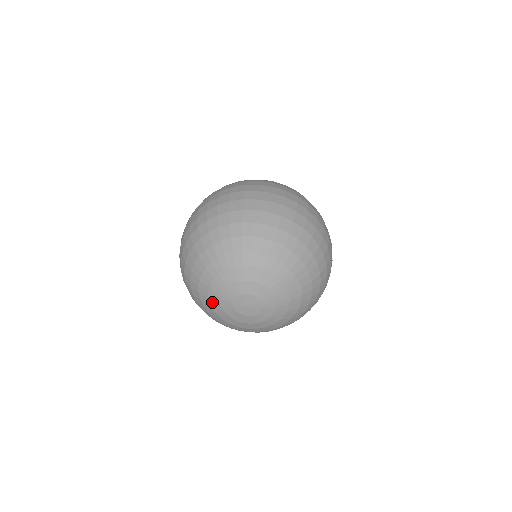
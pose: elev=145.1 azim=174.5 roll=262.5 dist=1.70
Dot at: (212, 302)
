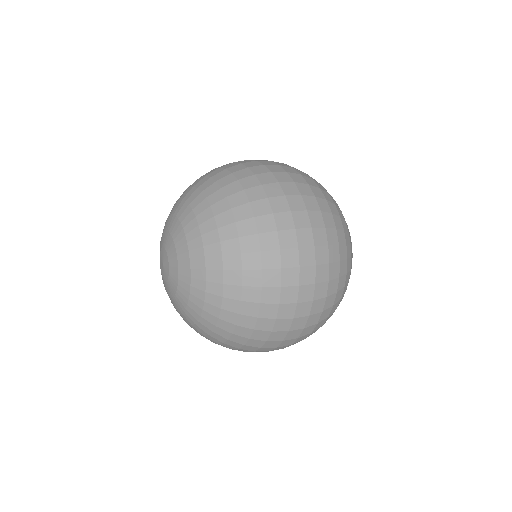
Dot at: occluded
